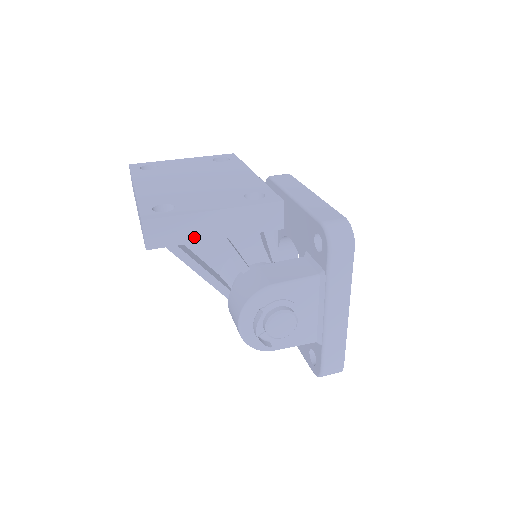
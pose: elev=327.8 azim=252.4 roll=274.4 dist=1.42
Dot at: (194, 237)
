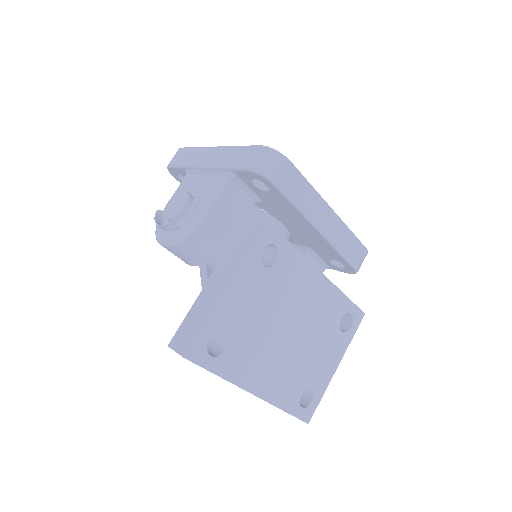
Dot at: occluded
